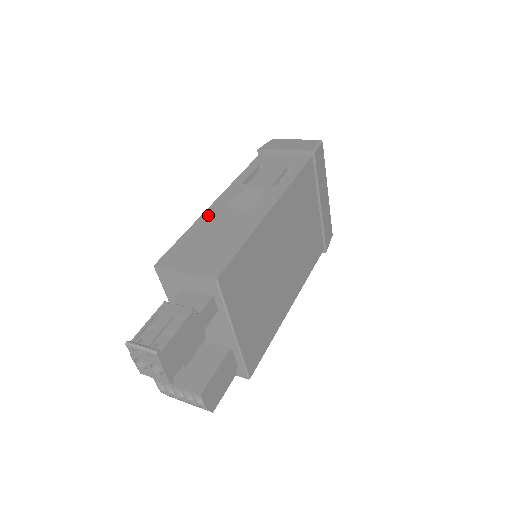
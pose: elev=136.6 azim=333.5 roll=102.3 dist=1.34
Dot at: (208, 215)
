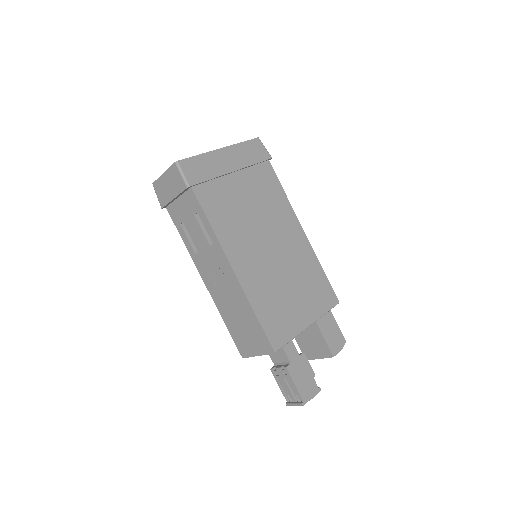
Dot at: (216, 300)
